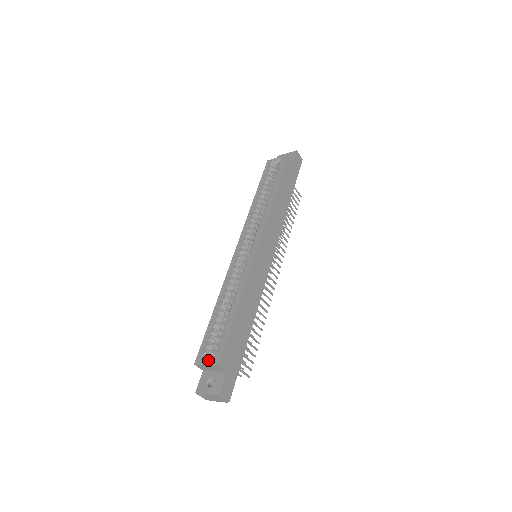
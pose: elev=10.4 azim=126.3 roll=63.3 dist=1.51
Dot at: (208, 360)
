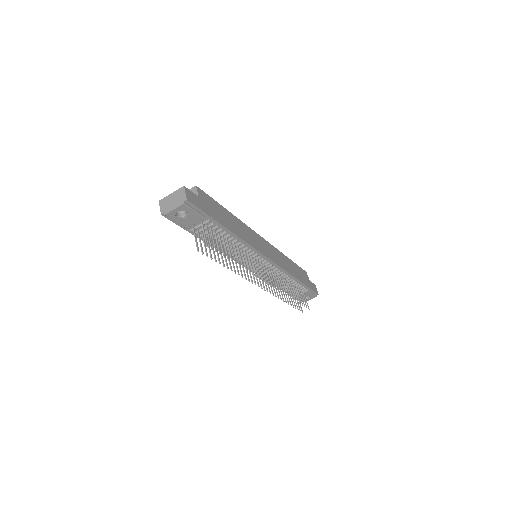
Dot at: occluded
